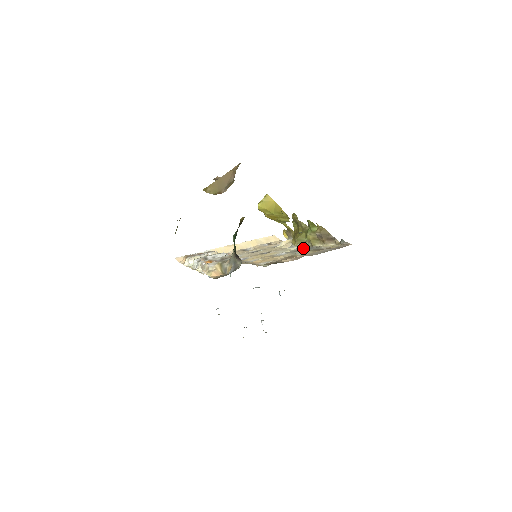
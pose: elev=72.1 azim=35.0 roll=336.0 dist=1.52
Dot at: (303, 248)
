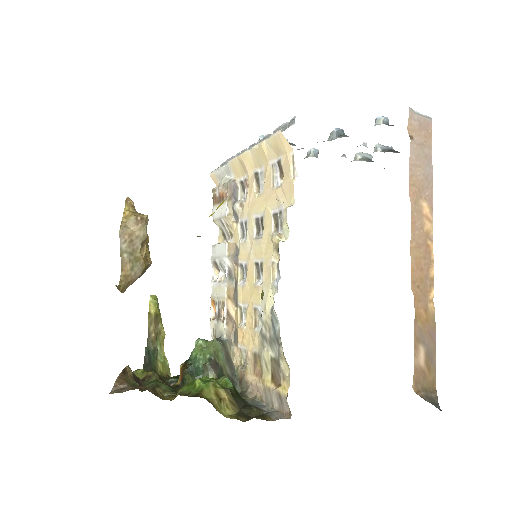
Dot at: (273, 326)
